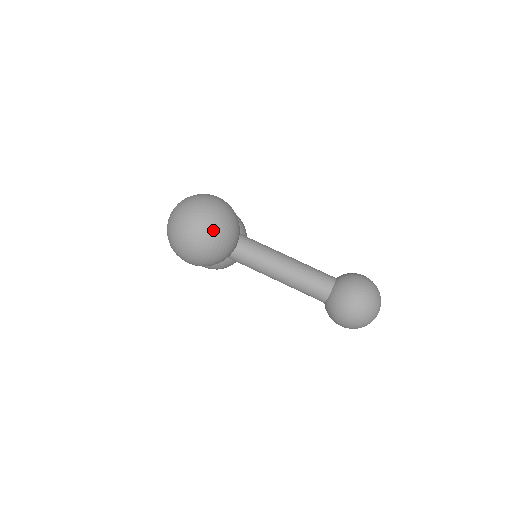
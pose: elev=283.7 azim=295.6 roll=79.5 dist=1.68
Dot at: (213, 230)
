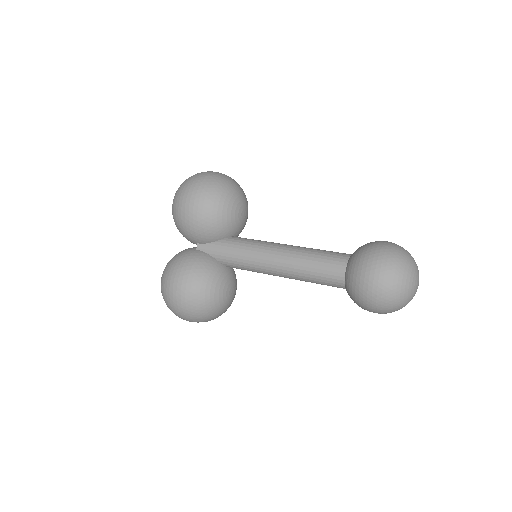
Dot at: (231, 178)
